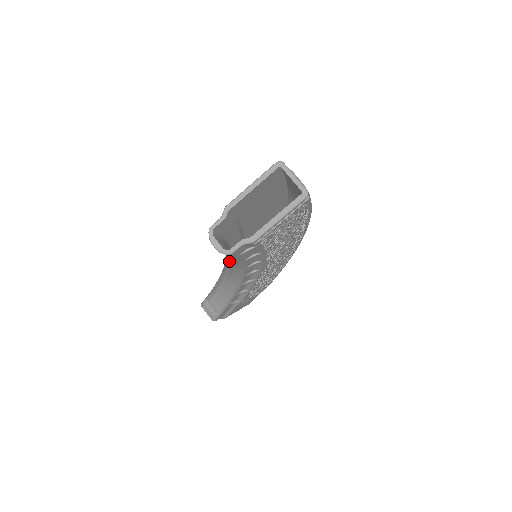
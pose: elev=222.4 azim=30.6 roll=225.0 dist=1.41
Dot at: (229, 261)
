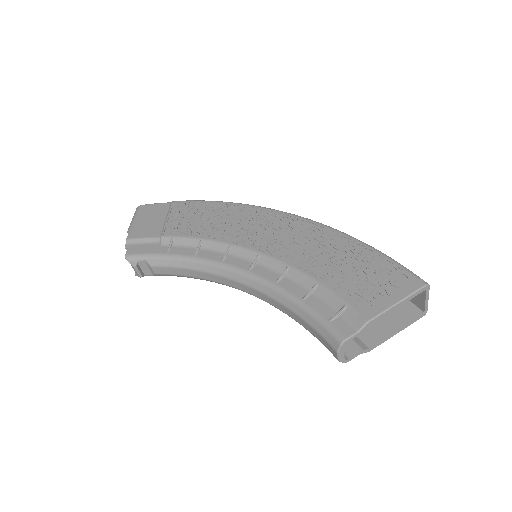
Dot at: (273, 303)
